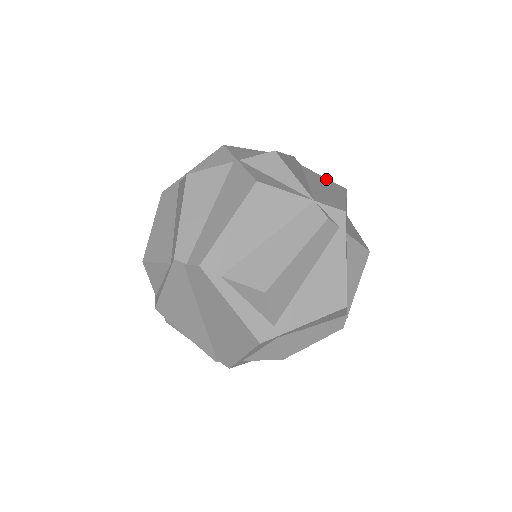
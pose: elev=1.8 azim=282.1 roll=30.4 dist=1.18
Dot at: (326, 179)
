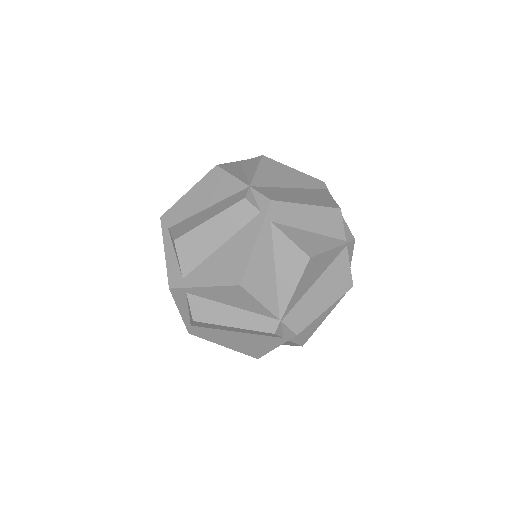
Dot at: (331, 199)
